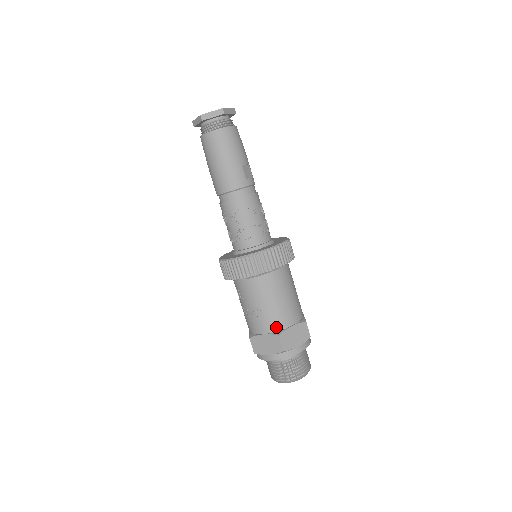
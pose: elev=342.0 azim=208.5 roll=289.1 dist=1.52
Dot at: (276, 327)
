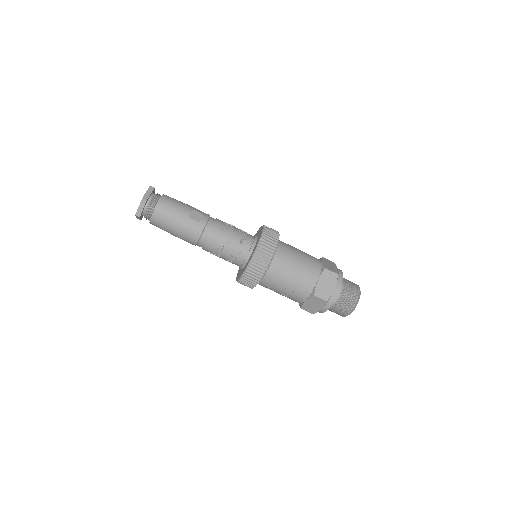
Dot at: (308, 291)
